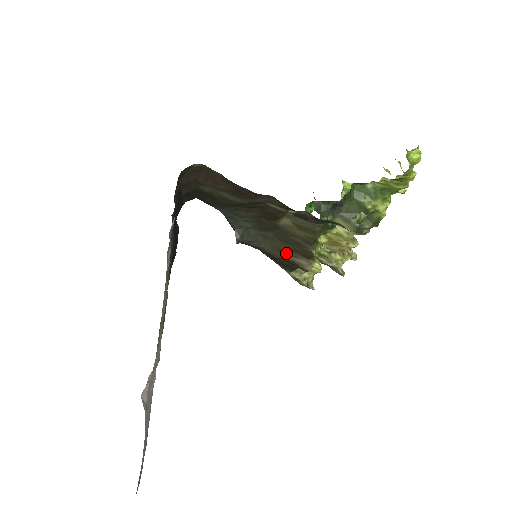
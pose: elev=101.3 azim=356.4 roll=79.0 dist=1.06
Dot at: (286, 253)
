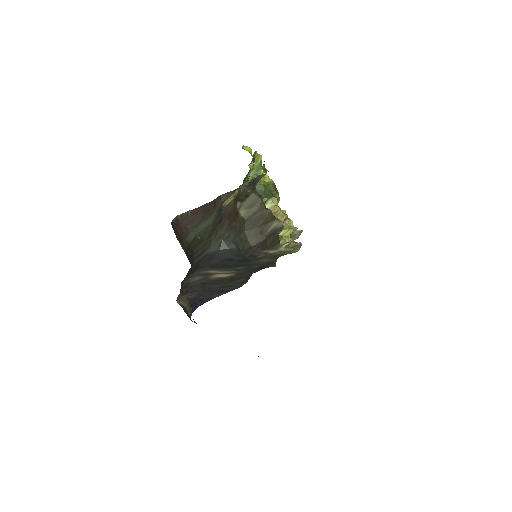
Dot at: (264, 231)
